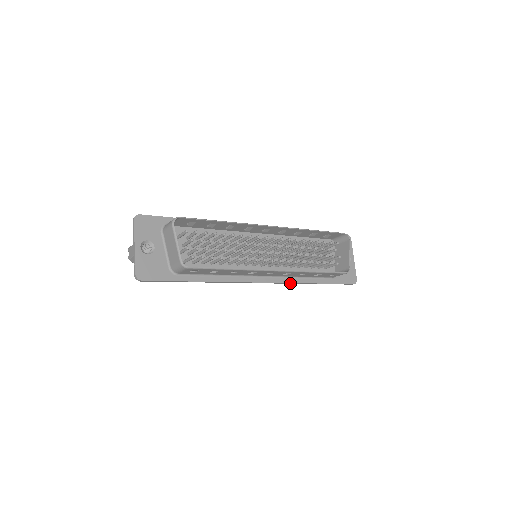
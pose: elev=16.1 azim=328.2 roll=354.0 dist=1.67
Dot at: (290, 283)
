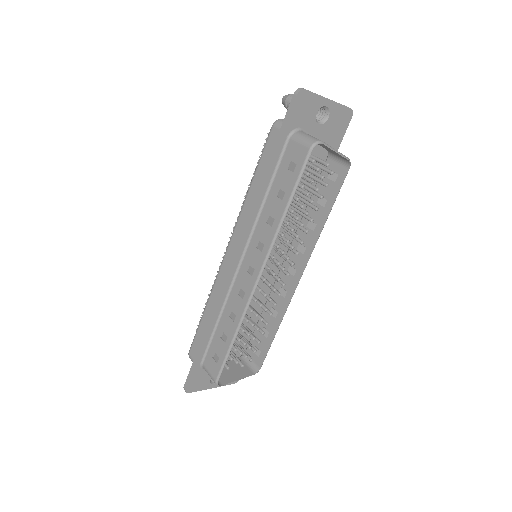
Dot at: occluded
